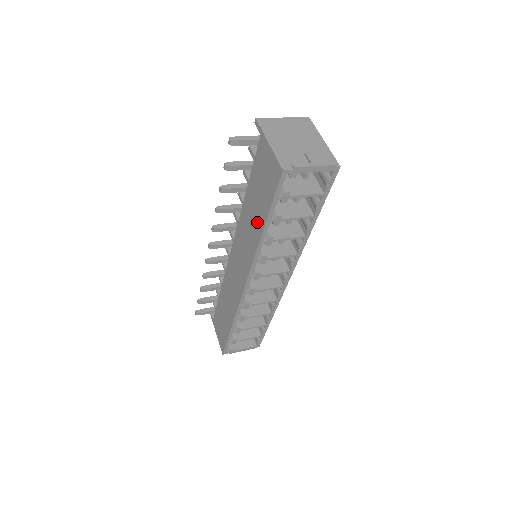
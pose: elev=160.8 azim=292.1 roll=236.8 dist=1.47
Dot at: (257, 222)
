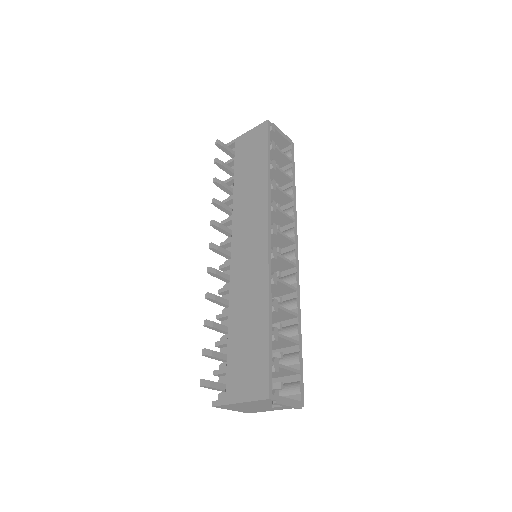
Dot at: (258, 175)
